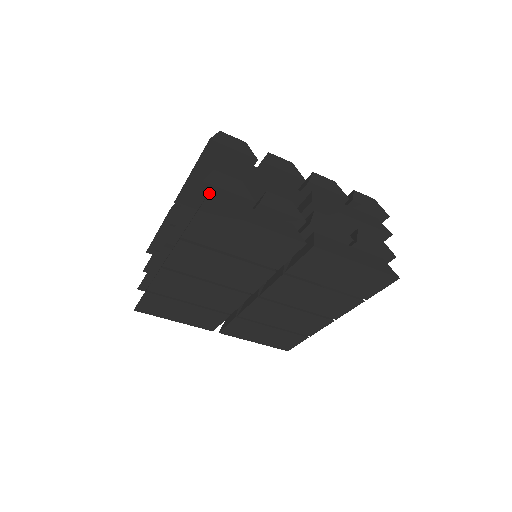
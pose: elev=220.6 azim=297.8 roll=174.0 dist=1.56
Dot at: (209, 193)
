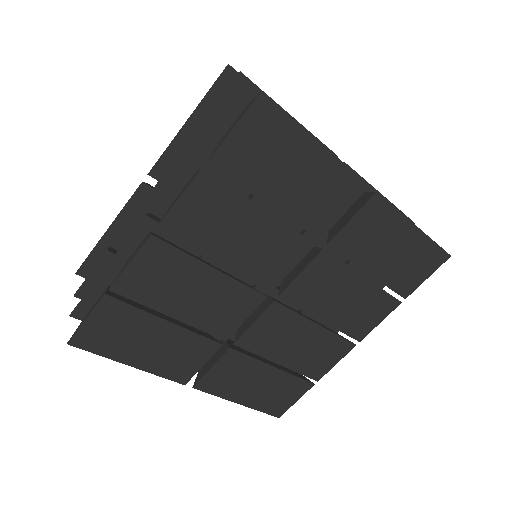
Dot at: occluded
